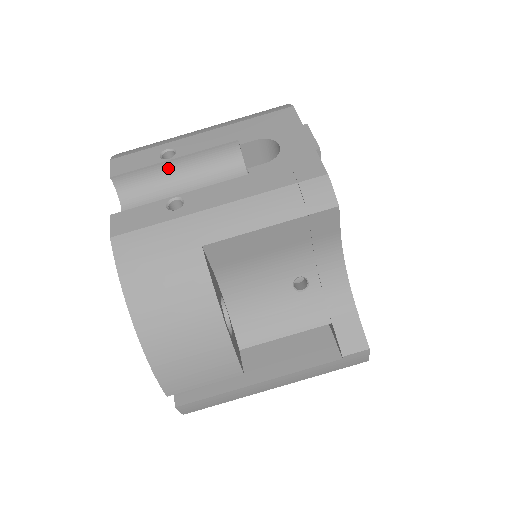
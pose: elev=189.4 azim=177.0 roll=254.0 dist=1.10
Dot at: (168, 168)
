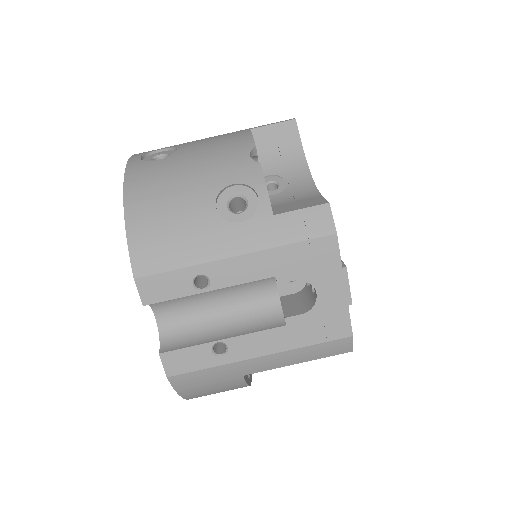
Dot at: (201, 291)
